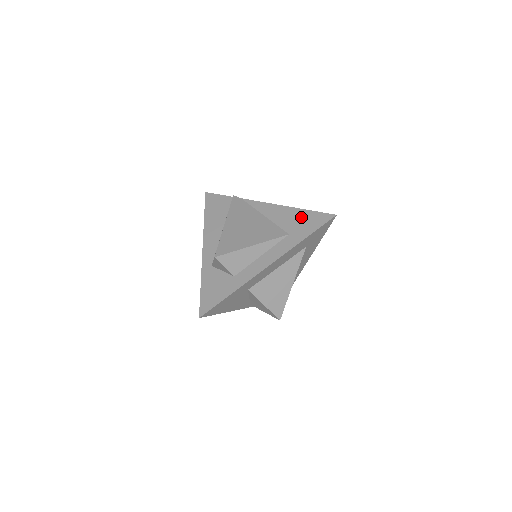
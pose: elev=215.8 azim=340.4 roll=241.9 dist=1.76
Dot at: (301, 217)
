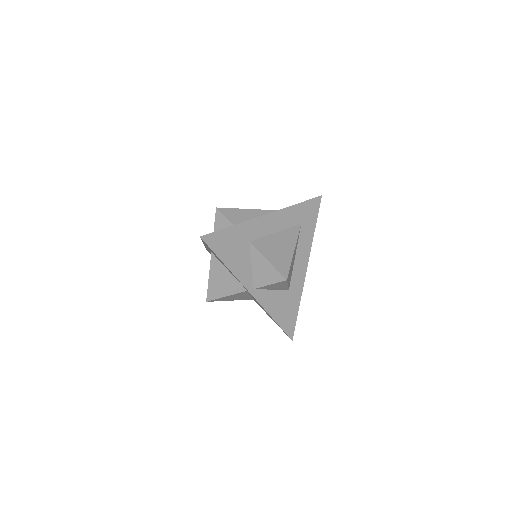
Dot at: occluded
